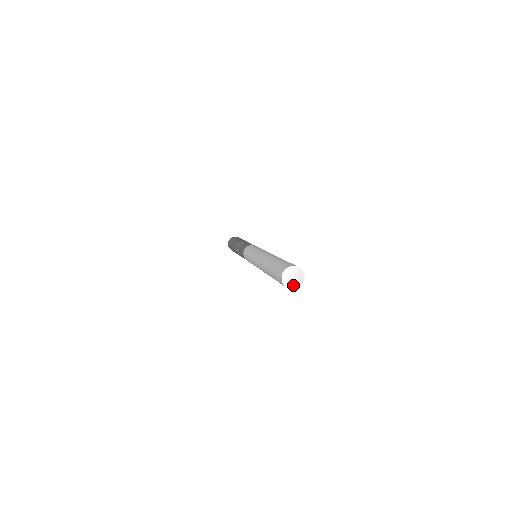
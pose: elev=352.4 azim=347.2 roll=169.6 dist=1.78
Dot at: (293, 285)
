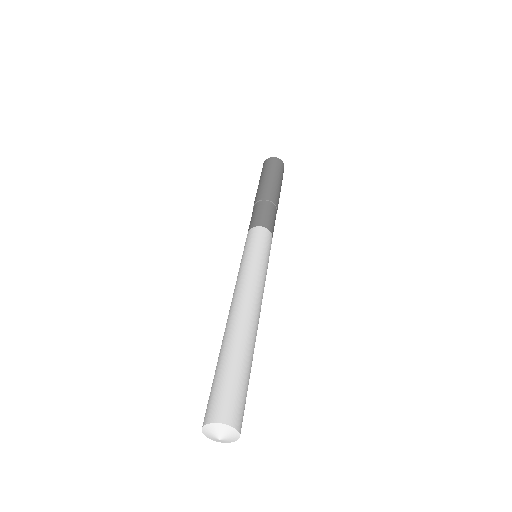
Dot at: (229, 441)
